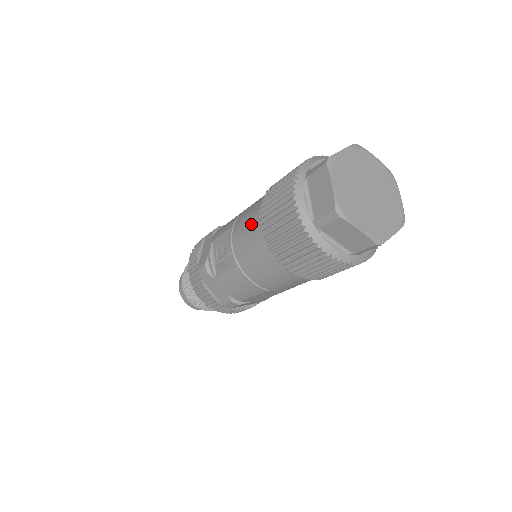
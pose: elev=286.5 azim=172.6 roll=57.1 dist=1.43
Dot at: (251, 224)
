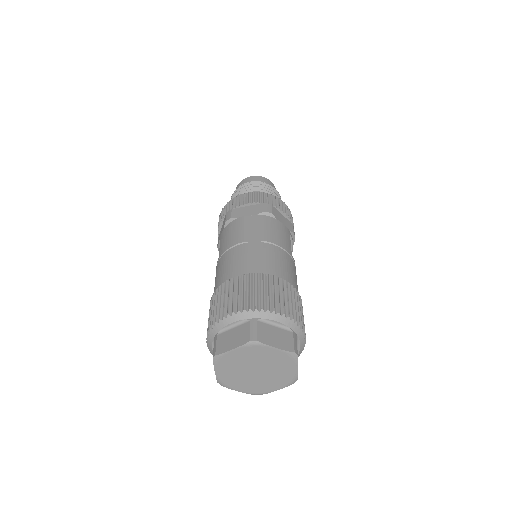
Dot at: occluded
